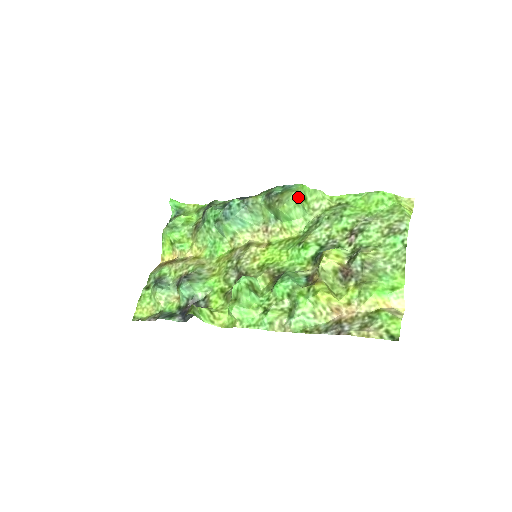
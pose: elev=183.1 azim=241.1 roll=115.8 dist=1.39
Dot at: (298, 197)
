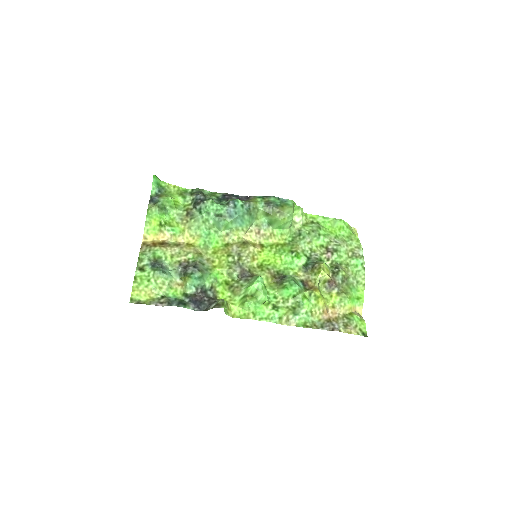
Dot at: (293, 212)
